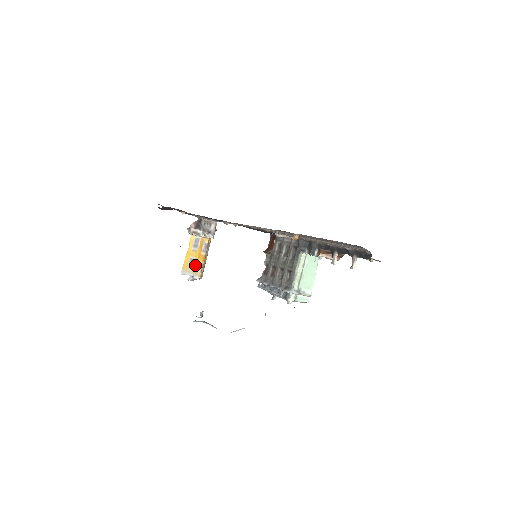
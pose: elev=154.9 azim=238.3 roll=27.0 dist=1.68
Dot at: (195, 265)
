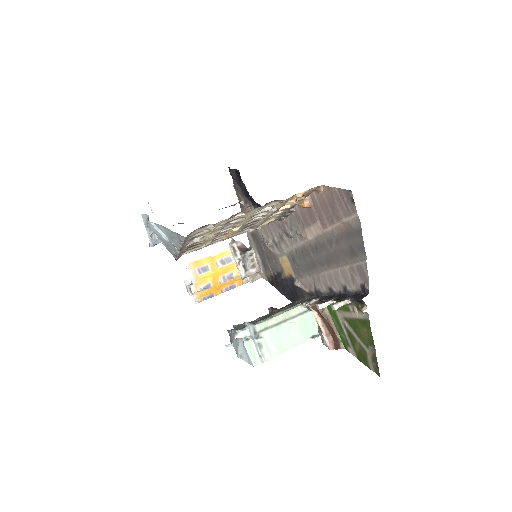
Dot at: (204, 276)
